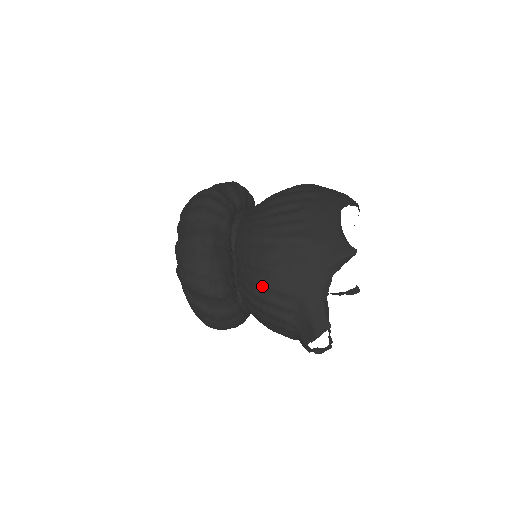
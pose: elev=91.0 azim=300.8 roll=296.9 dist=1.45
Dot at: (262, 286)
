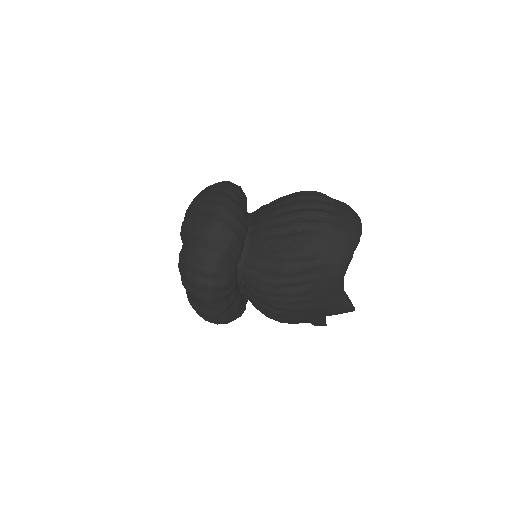
Dot at: occluded
